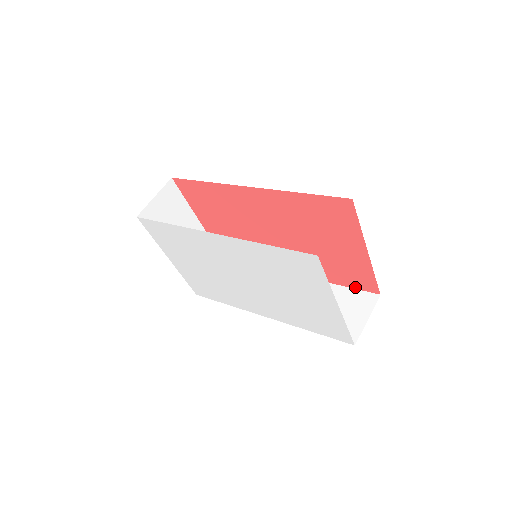
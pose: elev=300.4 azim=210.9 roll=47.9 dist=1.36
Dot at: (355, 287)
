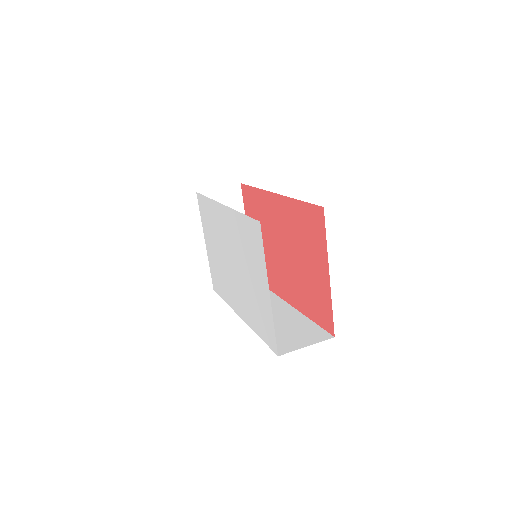
Dot at: (321, 324)
